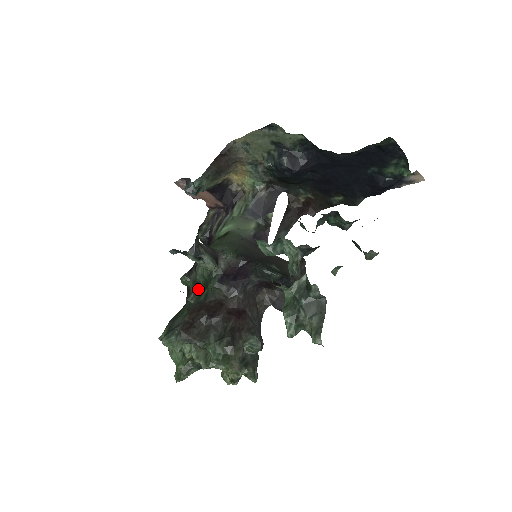
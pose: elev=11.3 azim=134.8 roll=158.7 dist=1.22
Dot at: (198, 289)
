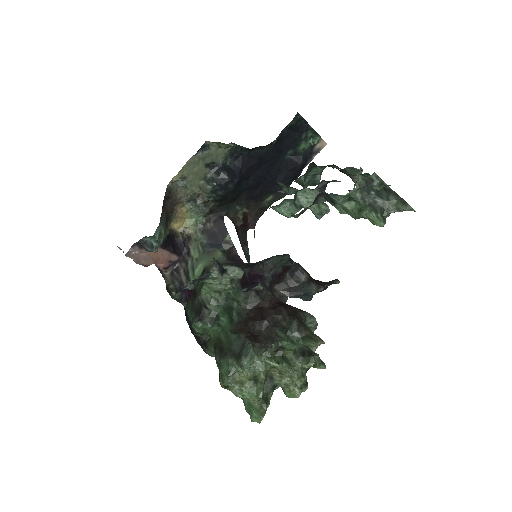
Dot at: (222, 320)
